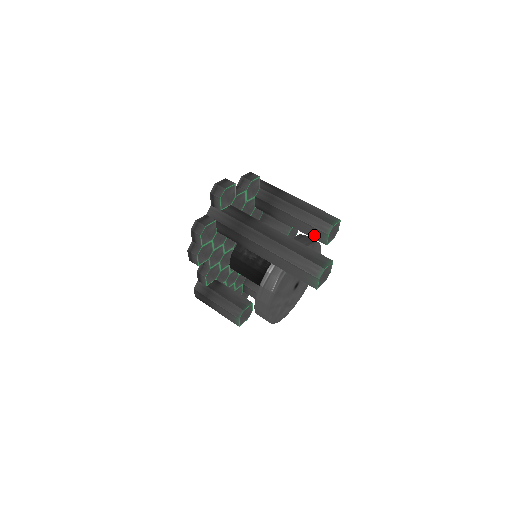
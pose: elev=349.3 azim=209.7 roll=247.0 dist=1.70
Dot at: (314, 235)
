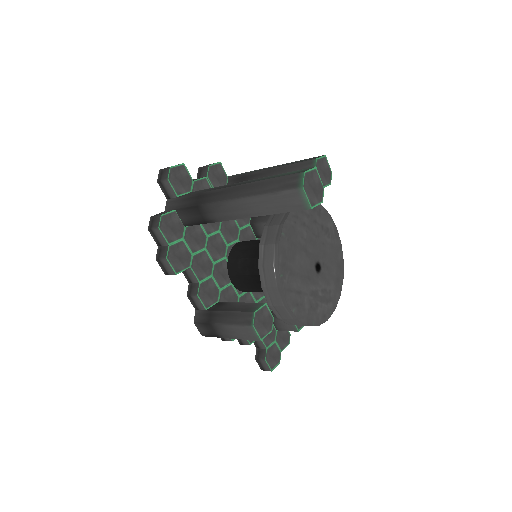
Dot at: occluded
